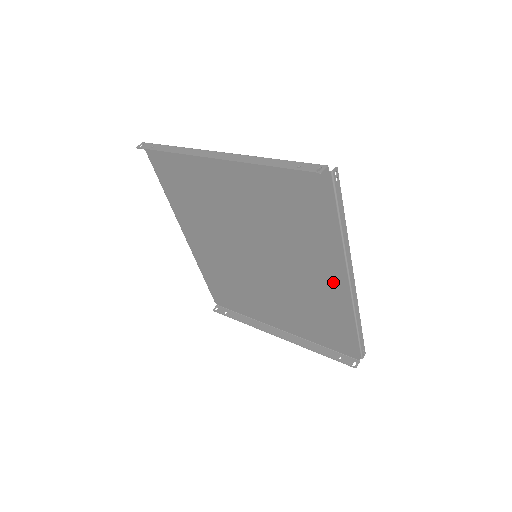
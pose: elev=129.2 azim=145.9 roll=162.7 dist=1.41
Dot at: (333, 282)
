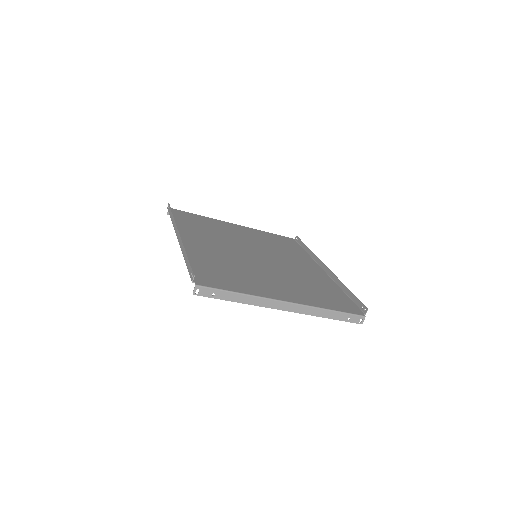
Dot at: (312, 267)
